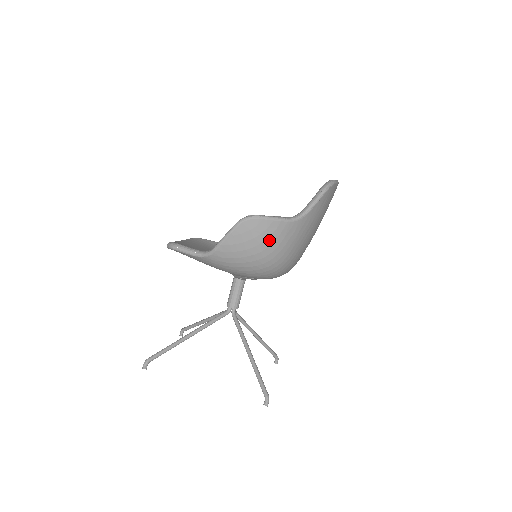
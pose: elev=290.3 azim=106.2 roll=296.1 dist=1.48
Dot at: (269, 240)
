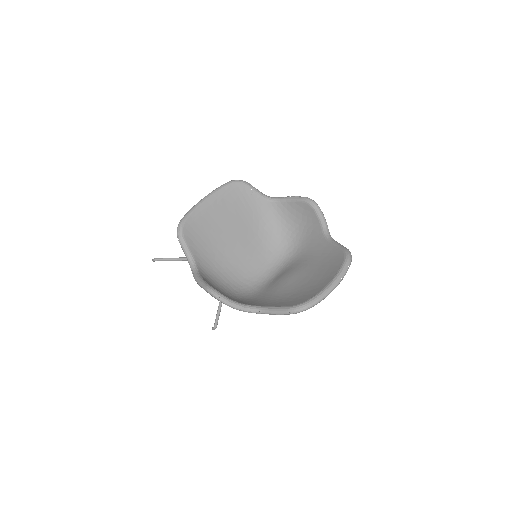
Dot at: occluded
